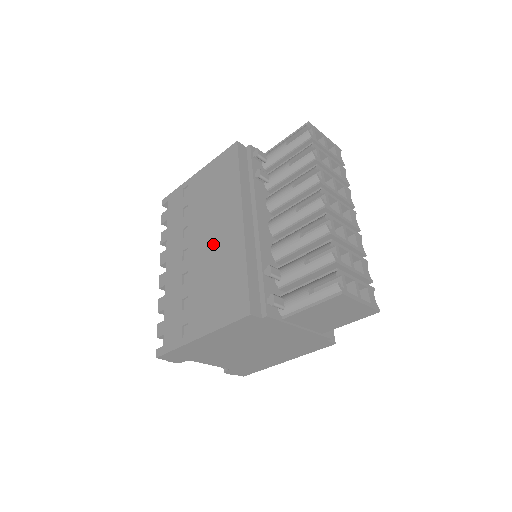
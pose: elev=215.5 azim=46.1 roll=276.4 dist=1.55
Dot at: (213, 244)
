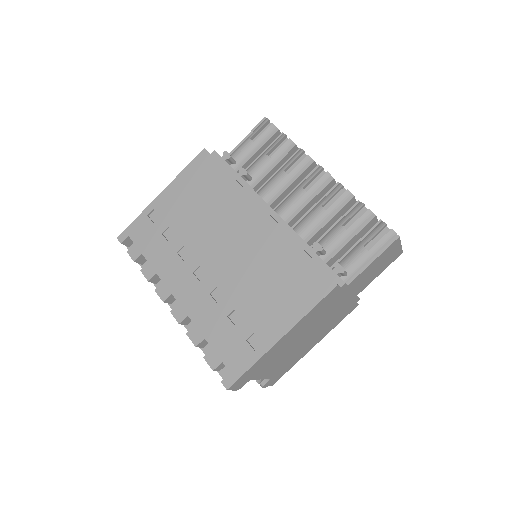
Dot at: (238, 248)
